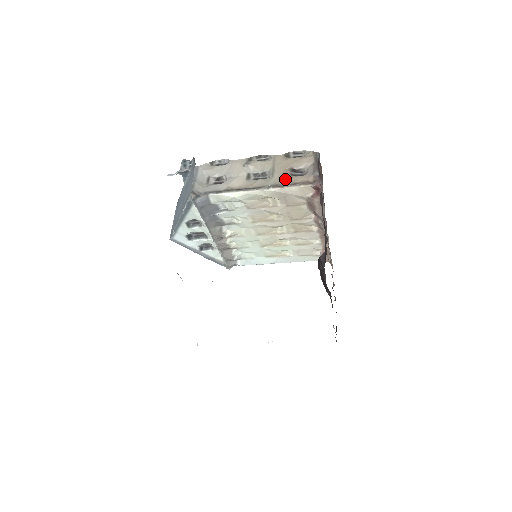
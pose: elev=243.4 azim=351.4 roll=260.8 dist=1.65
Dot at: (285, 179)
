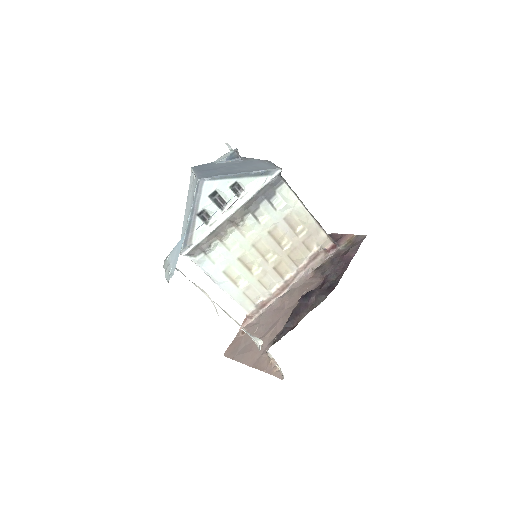
Dot at: occluded
